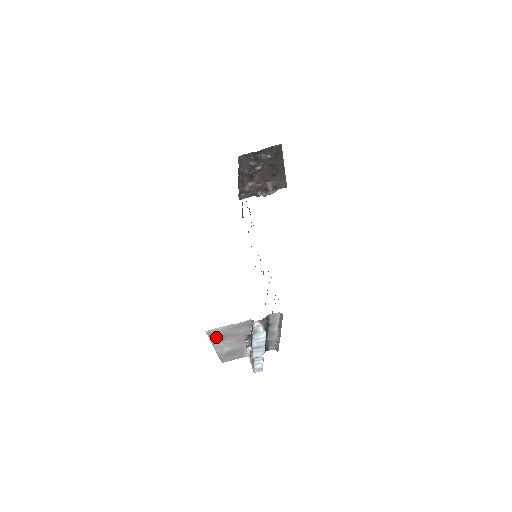
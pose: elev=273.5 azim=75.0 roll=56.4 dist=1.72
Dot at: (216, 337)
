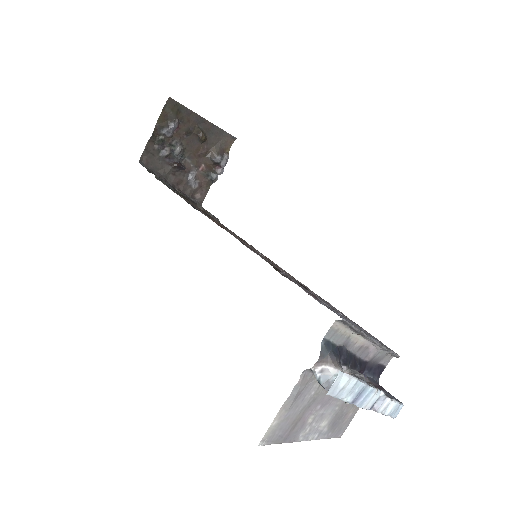
Dot at: (286, 433)
